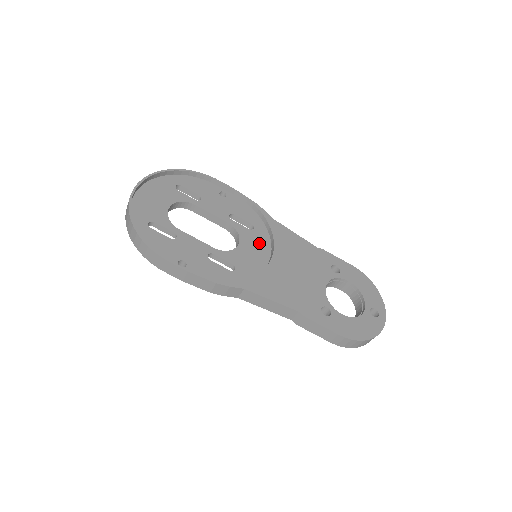
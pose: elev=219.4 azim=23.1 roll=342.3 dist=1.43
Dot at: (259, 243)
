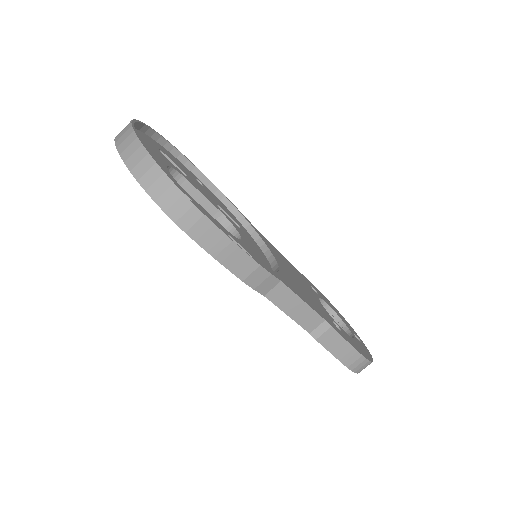
Dot at: (253, 243)
